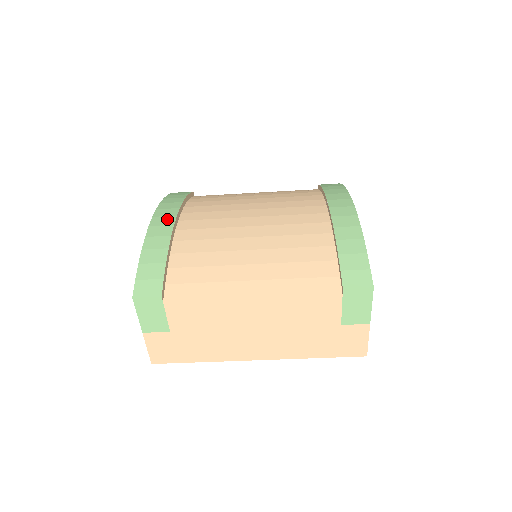
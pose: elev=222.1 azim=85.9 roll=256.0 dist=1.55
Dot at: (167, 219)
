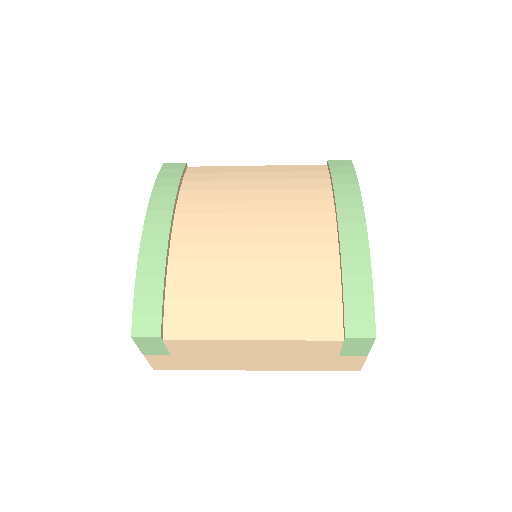
Dot at: (160, 230)
